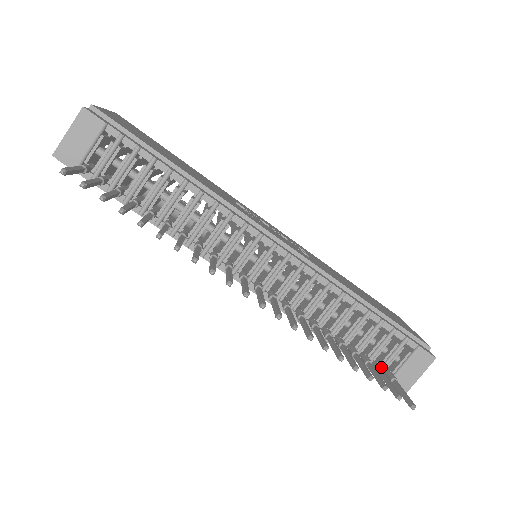
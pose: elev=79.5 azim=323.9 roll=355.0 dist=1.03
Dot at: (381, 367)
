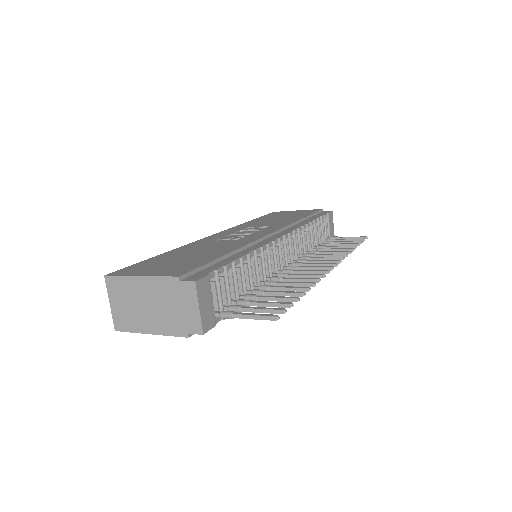
Dot at: (332, 239)
